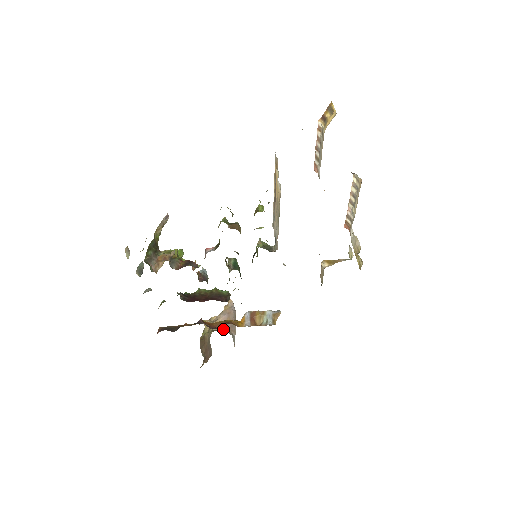
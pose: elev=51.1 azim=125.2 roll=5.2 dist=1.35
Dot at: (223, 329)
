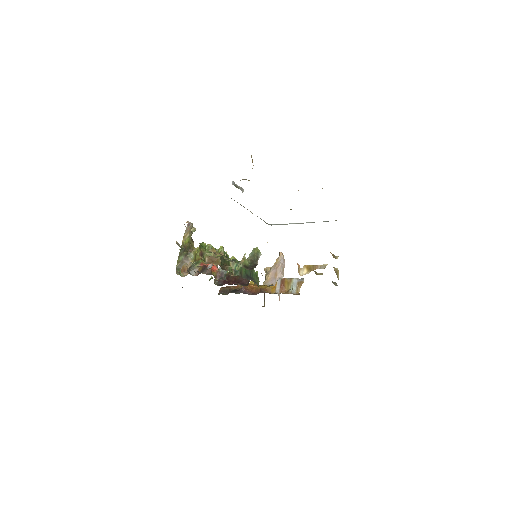
Dot at: (270, 284)
